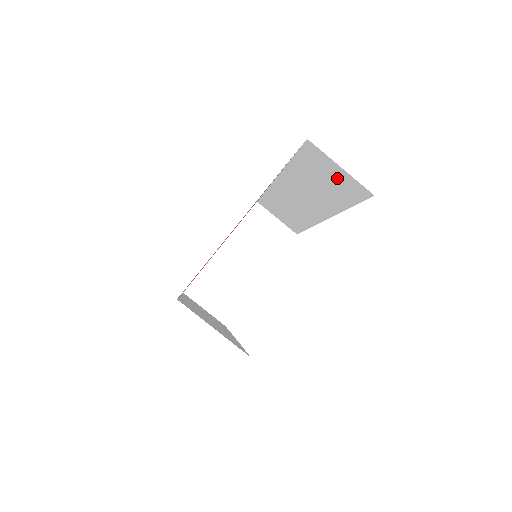
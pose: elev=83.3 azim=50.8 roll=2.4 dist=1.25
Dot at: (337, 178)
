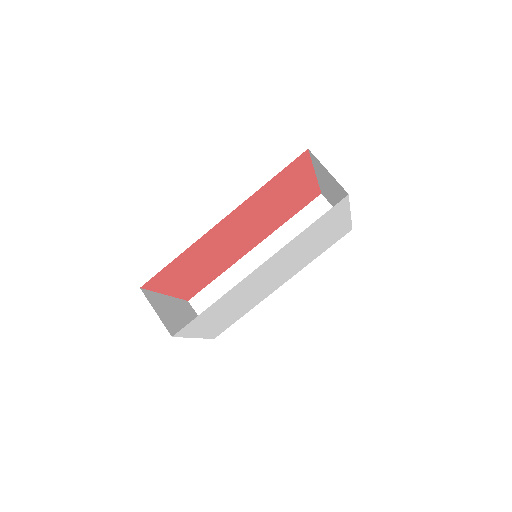
Dot at: occluded
